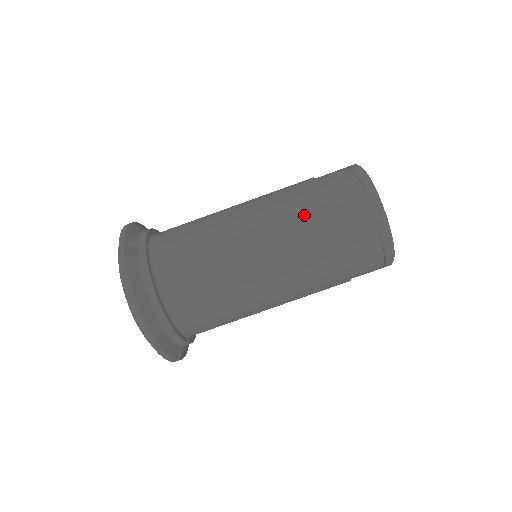
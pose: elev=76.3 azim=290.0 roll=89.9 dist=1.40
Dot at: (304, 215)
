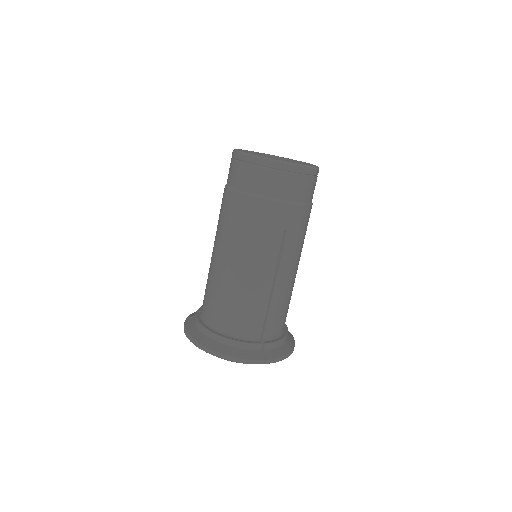
Dot at: (223, 207)
